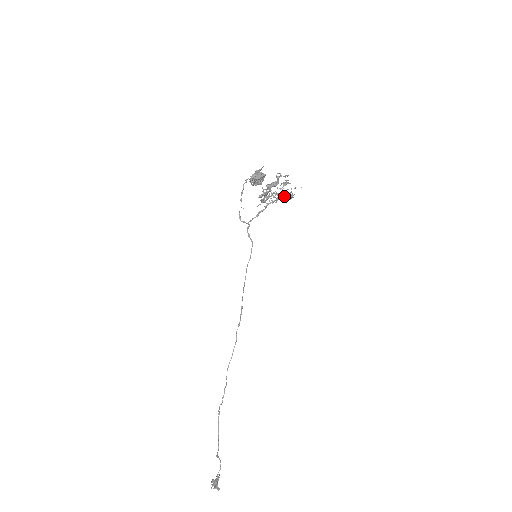
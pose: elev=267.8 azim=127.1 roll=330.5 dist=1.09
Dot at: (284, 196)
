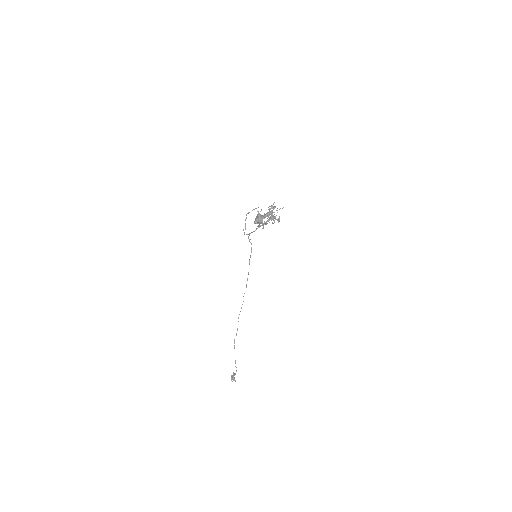
Dot at: (273, 218)
